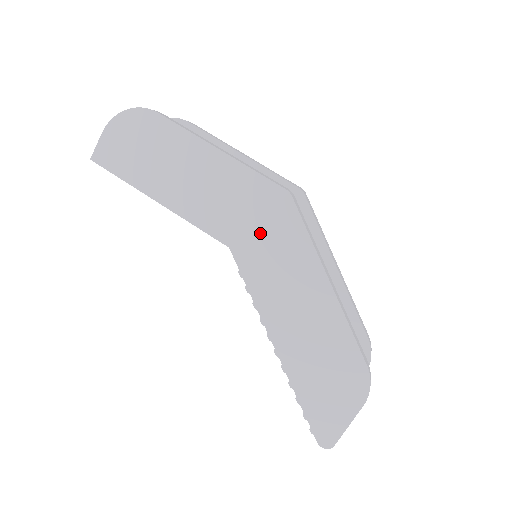
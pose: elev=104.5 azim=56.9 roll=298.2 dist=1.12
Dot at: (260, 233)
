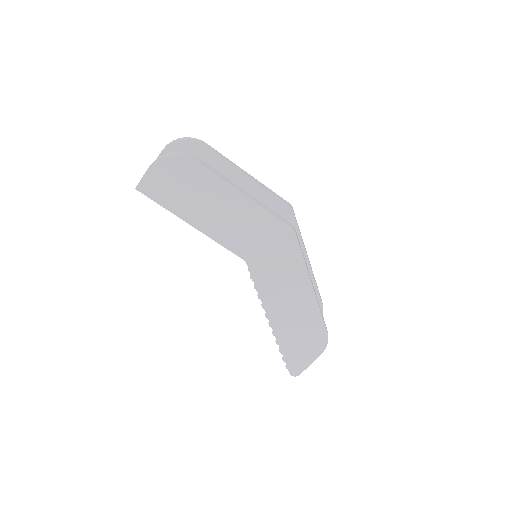
Dot at: (269, 254)
